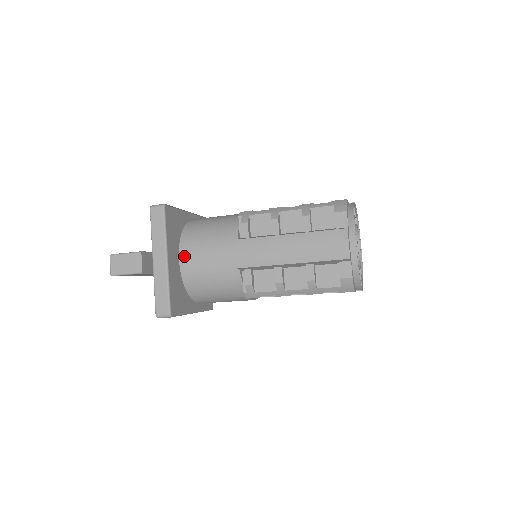
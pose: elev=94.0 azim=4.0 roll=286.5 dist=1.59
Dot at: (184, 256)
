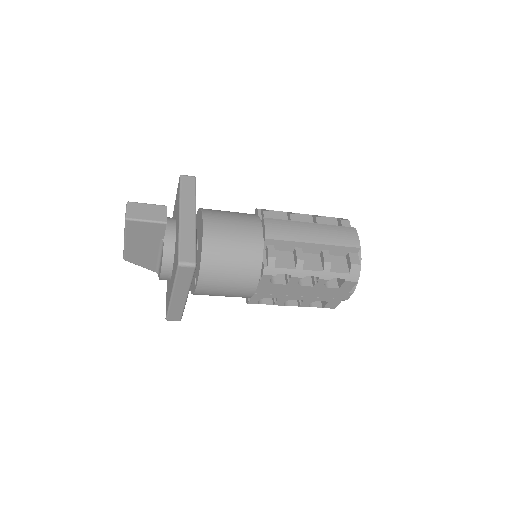
Dot at: (208, 223)
